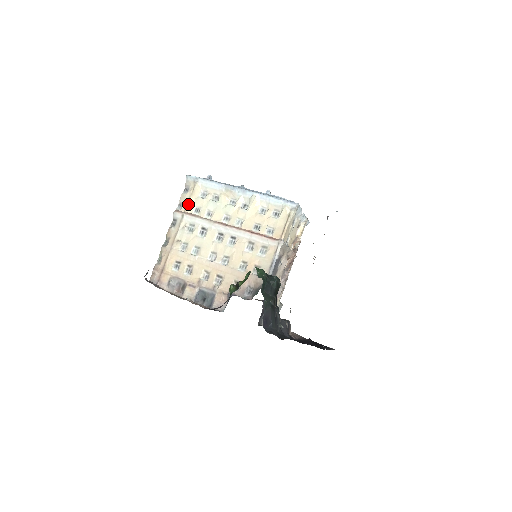
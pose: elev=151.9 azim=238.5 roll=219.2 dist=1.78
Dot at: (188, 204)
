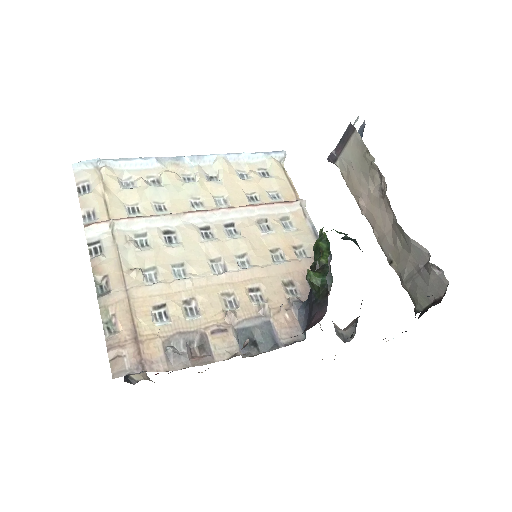
Dot at: (109, 205)
